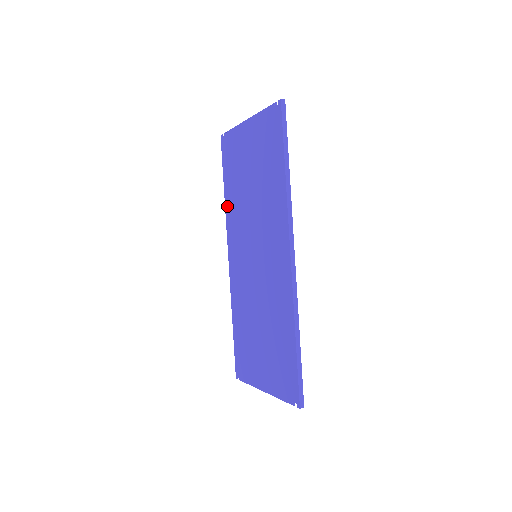
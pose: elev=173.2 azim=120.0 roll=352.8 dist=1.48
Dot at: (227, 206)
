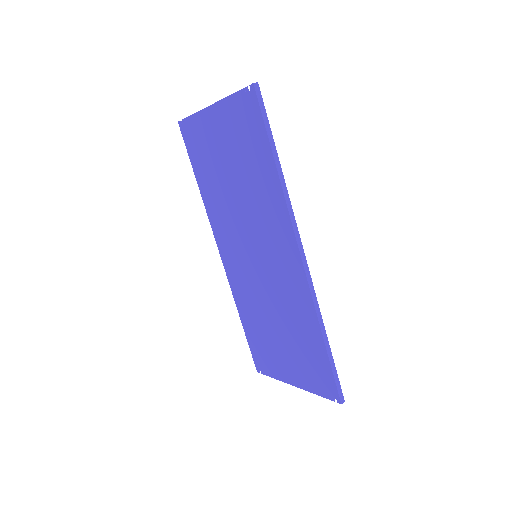
Dot at: (206, 202)
